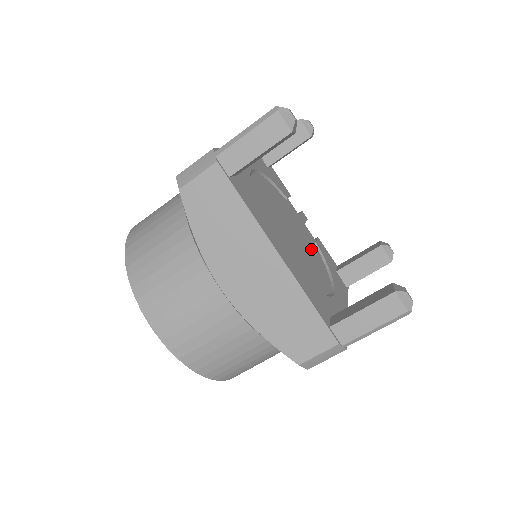
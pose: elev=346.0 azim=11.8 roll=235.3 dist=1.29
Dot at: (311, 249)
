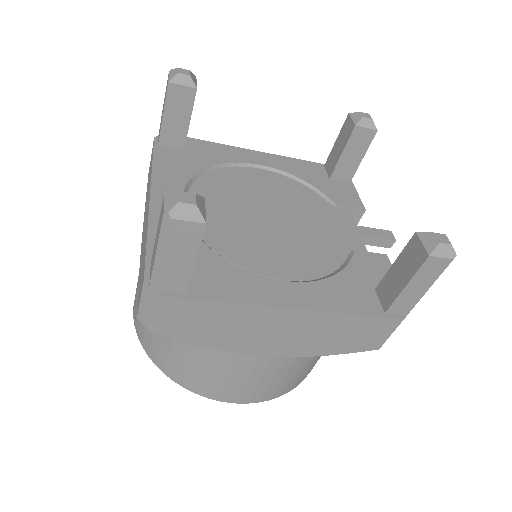
Dot at: (312, 245)
